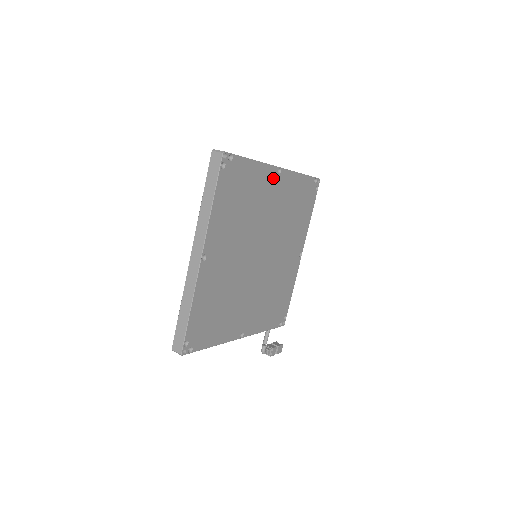
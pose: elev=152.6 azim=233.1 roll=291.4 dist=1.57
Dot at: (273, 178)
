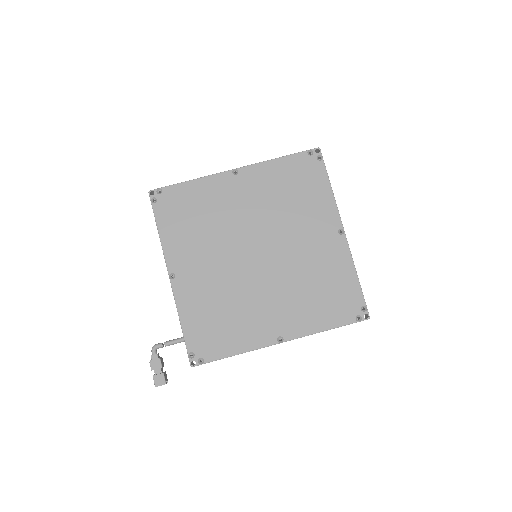
Dot at: (331, 226)
